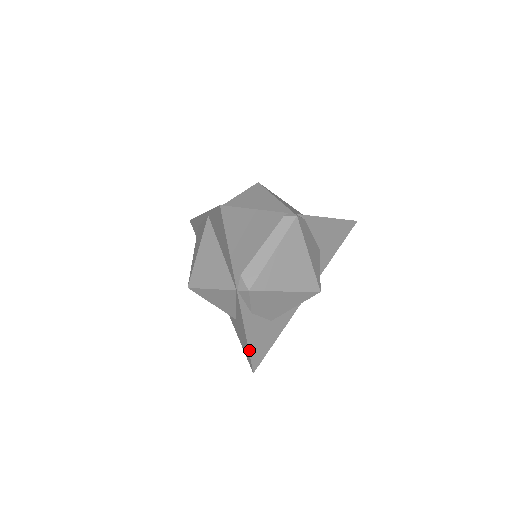
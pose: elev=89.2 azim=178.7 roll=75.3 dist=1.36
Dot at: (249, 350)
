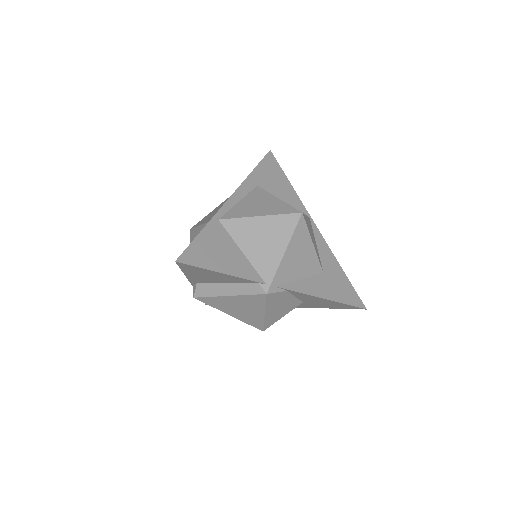
Dot at: occluded
